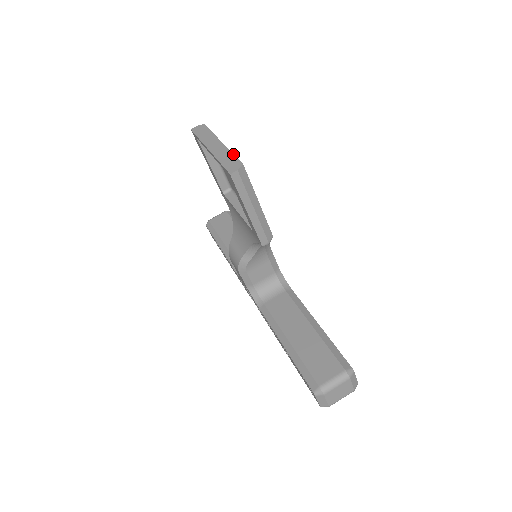
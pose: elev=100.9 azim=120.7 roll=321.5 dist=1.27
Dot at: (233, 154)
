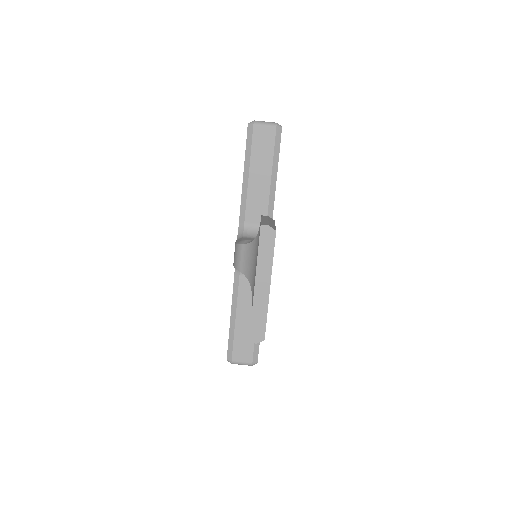
Dot at: (266, 318)
